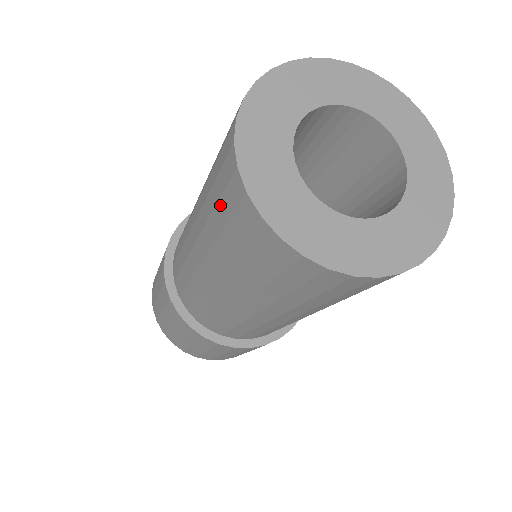
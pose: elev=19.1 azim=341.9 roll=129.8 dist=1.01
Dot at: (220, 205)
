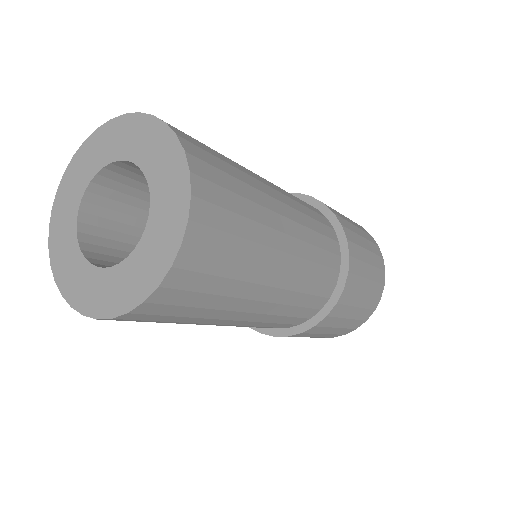
Dot at: occluded
